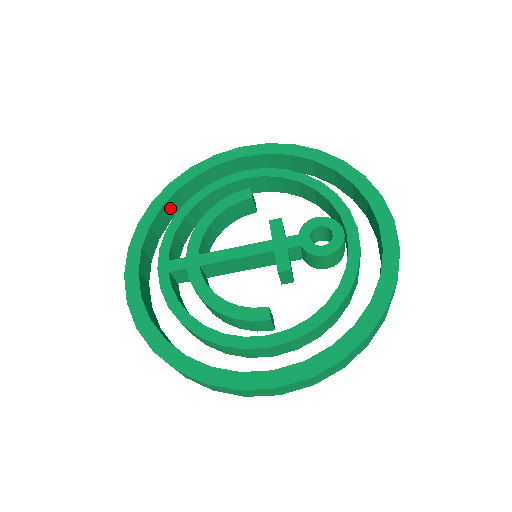
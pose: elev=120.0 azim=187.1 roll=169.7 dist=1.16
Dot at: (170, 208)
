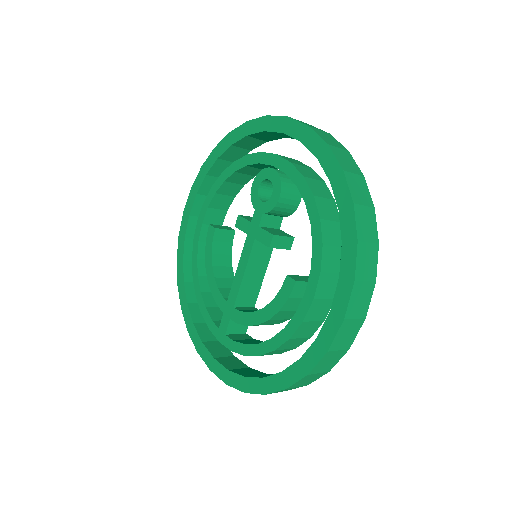
Dot at: (195, 298)
